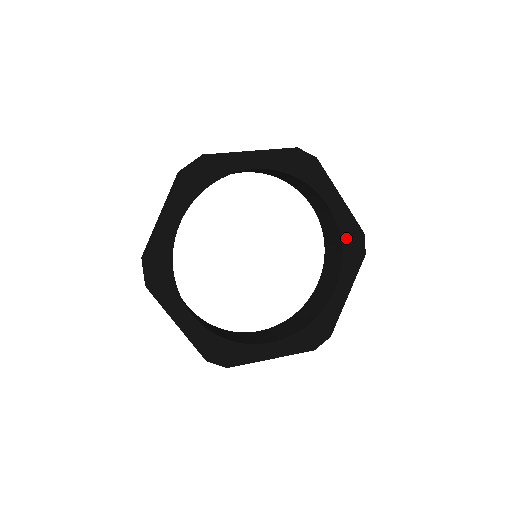
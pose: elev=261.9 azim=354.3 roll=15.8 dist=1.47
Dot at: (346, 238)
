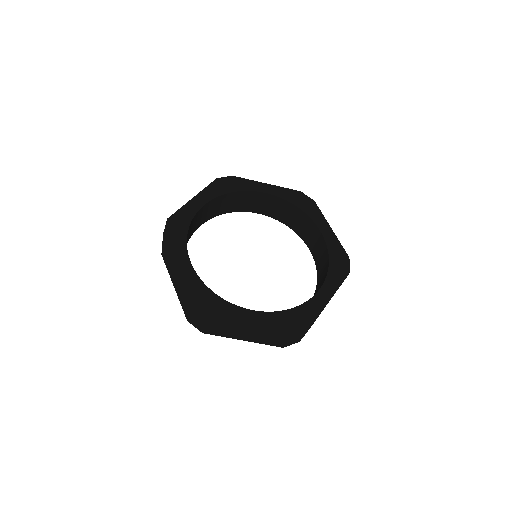
Dot at: (294, 201)
